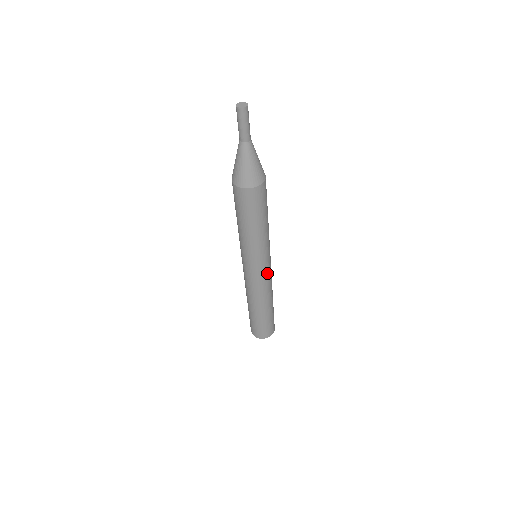
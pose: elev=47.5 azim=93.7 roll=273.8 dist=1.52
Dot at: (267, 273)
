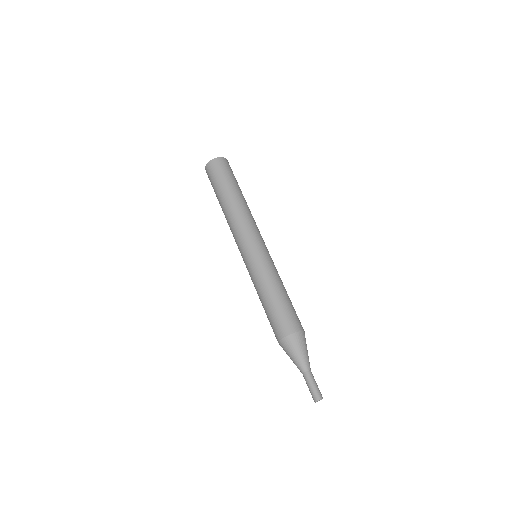
Dot at: occluded
